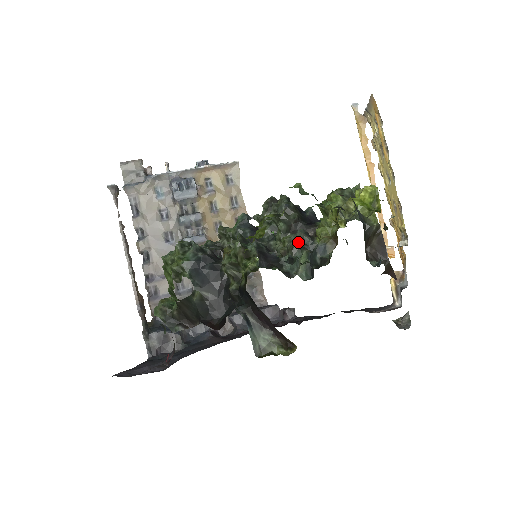
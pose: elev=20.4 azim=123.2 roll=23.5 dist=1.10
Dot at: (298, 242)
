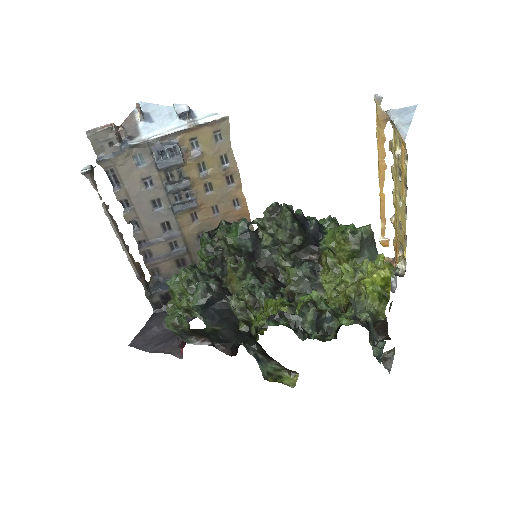
Dot at: occluded
